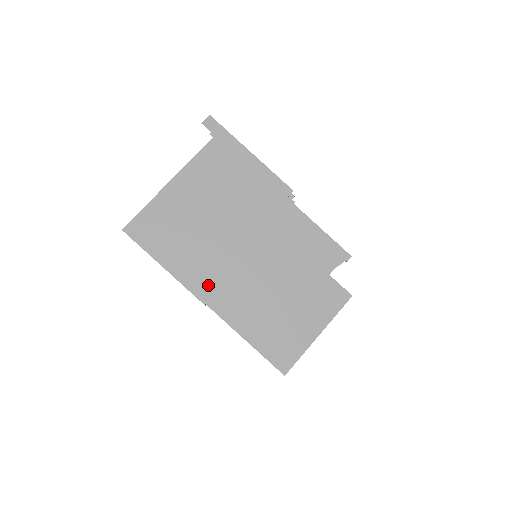
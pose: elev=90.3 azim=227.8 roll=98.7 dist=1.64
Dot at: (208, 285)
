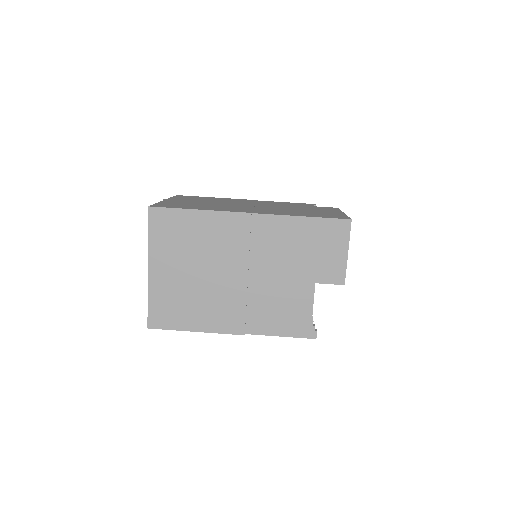
Dot at: (242, 210)
